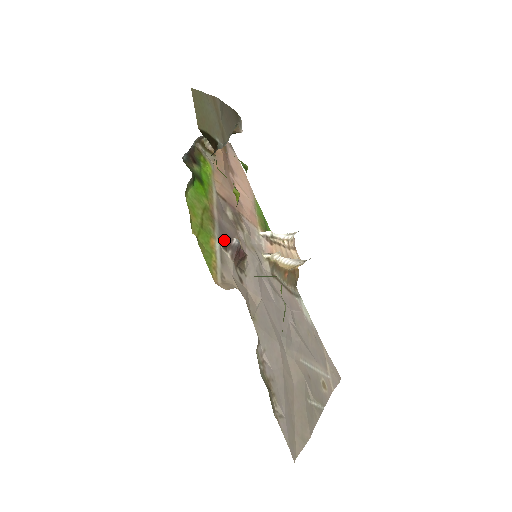
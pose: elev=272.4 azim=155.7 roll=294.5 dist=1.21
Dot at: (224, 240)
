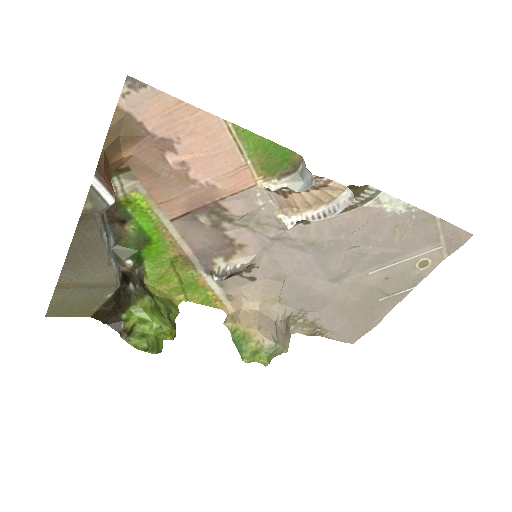
Dot at: (209, 275)
